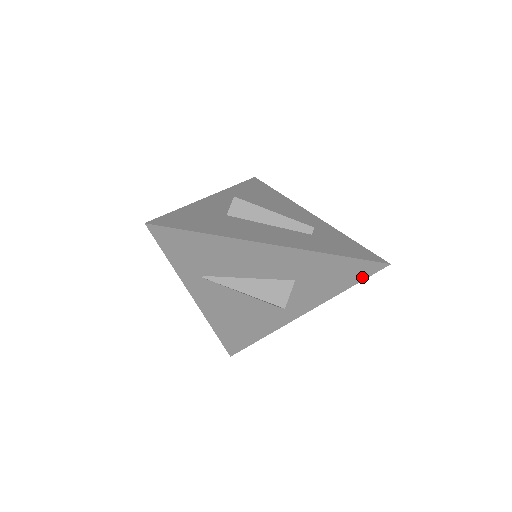
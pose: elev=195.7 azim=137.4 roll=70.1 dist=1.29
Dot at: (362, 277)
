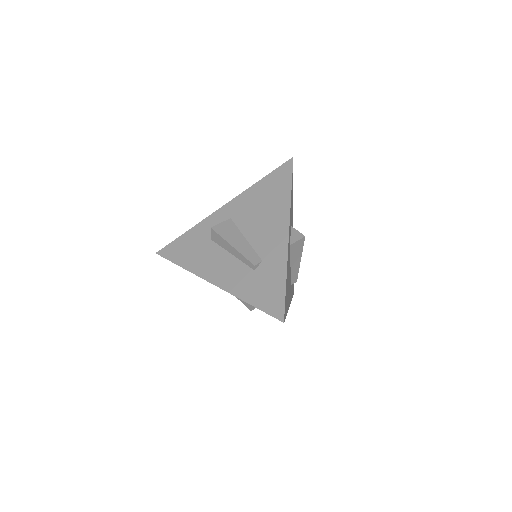
Dot at: occluded
